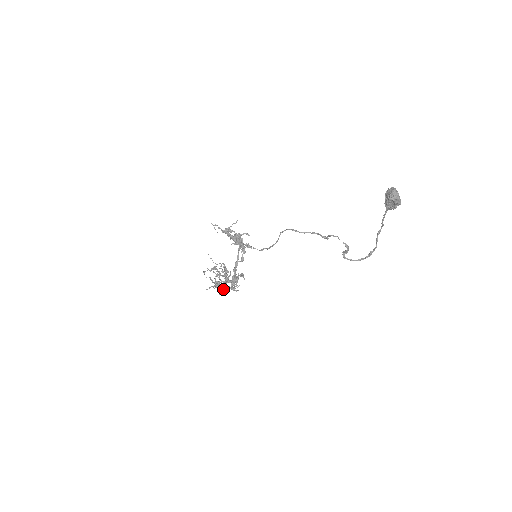
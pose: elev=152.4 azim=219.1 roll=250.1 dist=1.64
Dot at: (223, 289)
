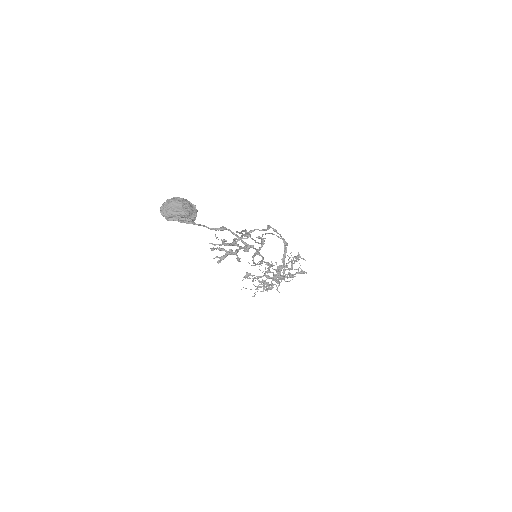
Dot at: (267, 291)
